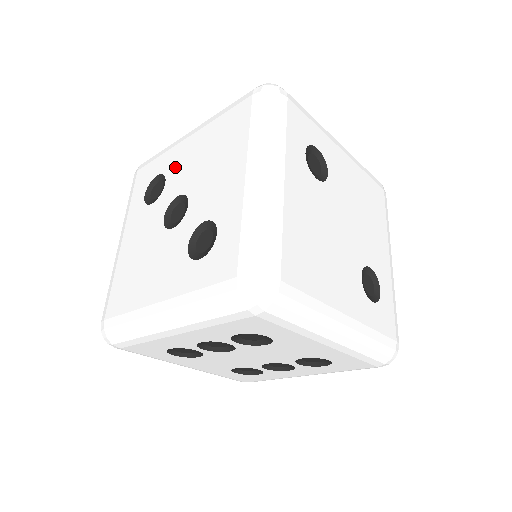
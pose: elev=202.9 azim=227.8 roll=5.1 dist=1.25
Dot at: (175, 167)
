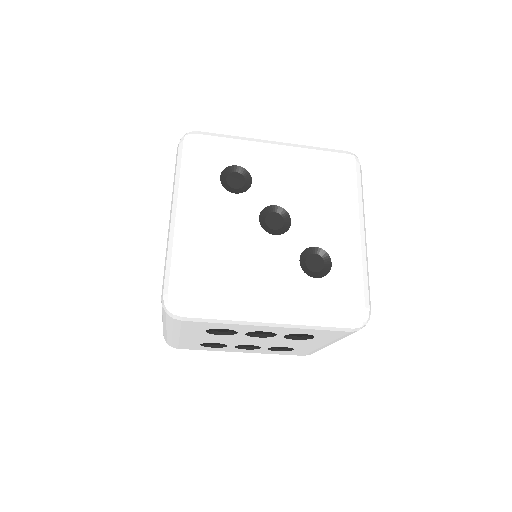
Dot at: (264, 172)
